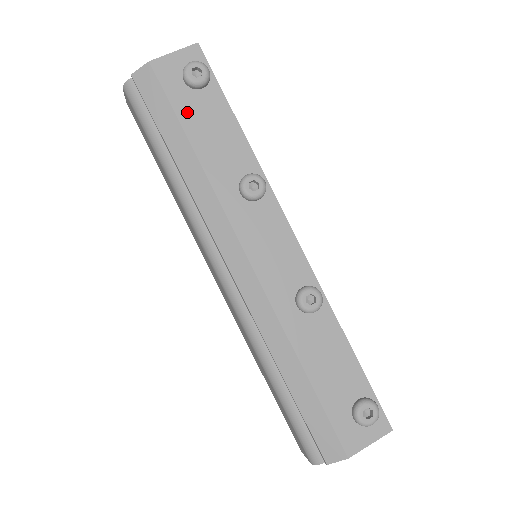
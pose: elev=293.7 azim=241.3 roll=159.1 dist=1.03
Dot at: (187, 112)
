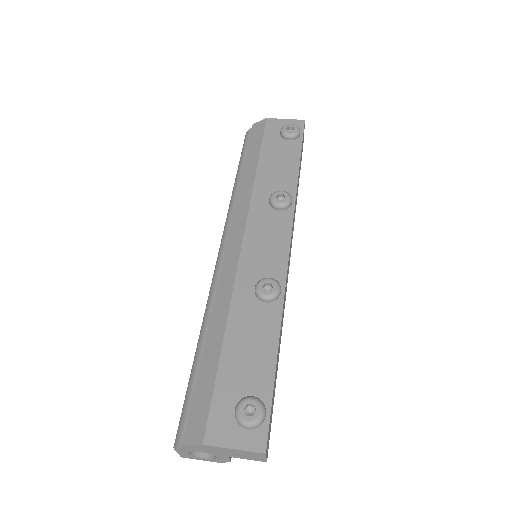
Dot at: (270, 147)
